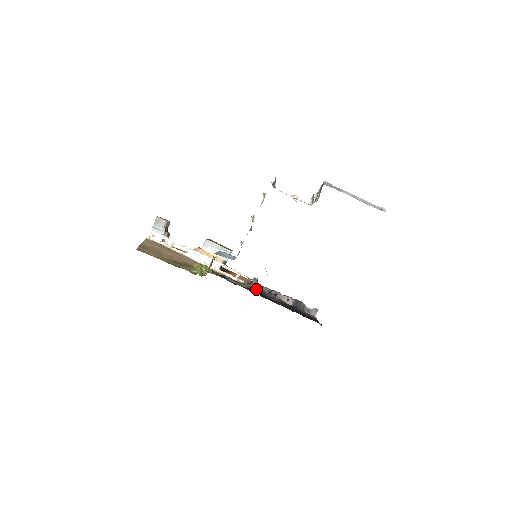
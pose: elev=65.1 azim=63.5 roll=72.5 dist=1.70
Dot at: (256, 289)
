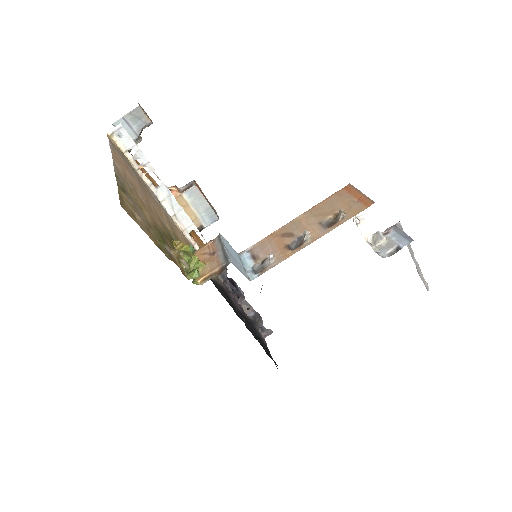
Dot at: (221, 281)
